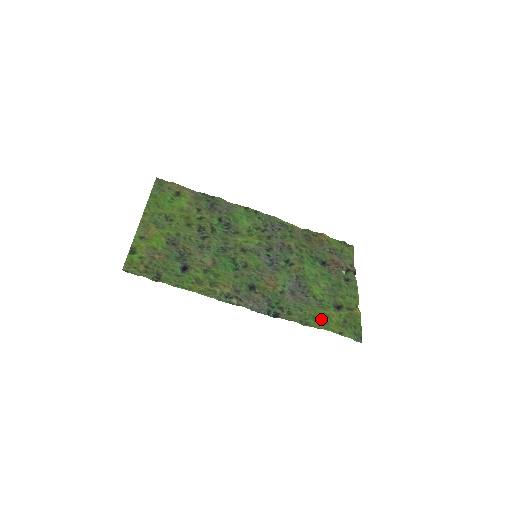
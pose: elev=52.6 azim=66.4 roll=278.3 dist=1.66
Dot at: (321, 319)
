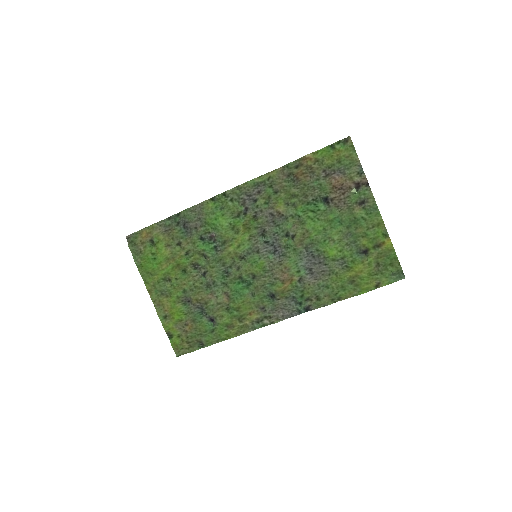
Dot at: (351, 284)
